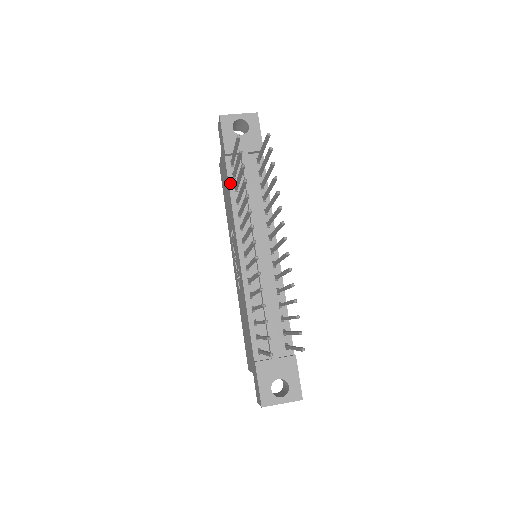
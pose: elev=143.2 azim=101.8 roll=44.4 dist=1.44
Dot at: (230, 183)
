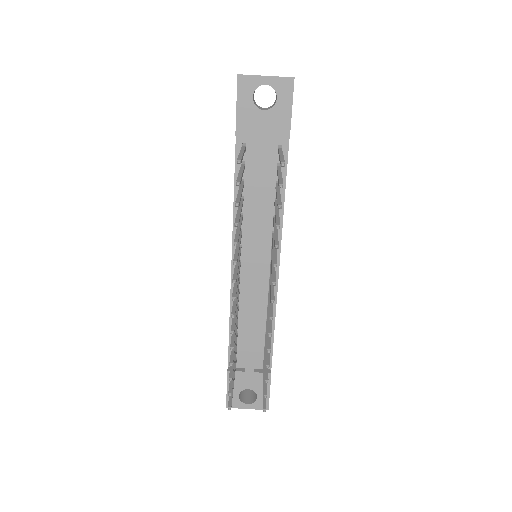
Dot at: (236, 174)
